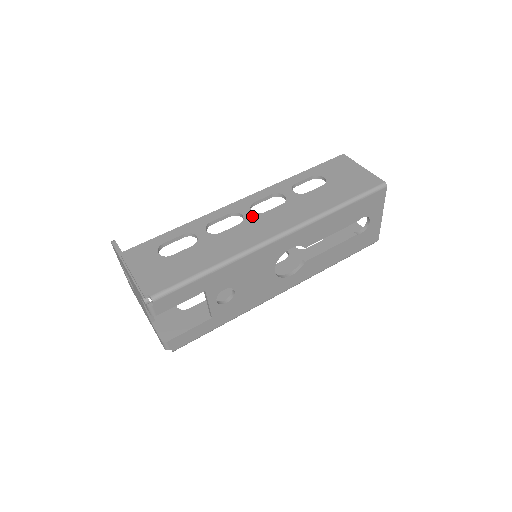
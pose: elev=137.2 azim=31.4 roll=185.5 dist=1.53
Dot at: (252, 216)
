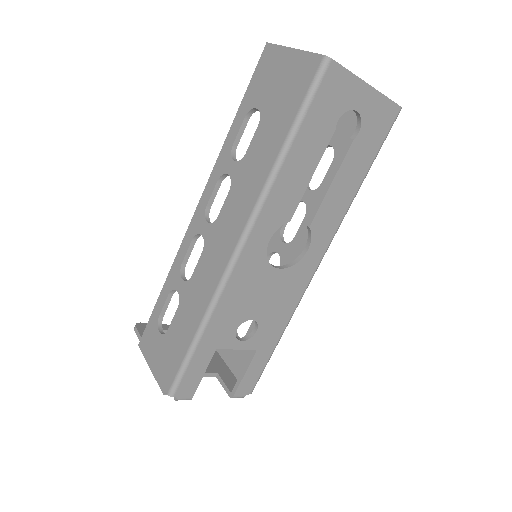
Dot at: (209, 231)
